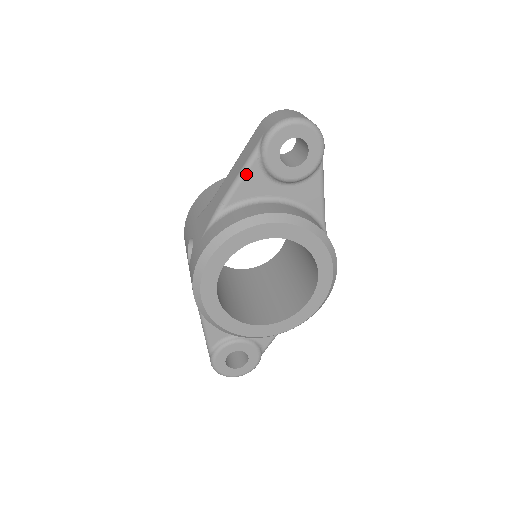
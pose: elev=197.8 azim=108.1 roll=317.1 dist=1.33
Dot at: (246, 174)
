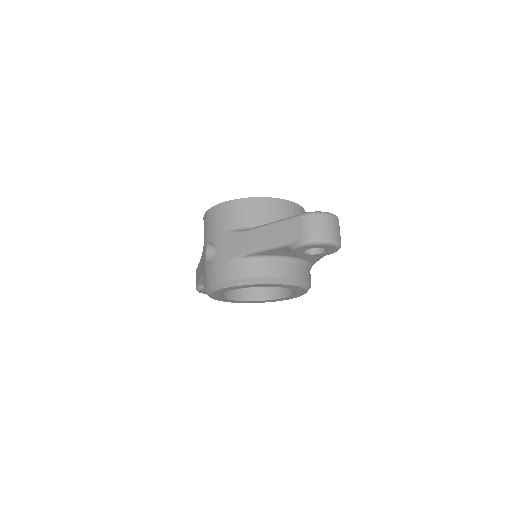
Dot at: (274, 249)
